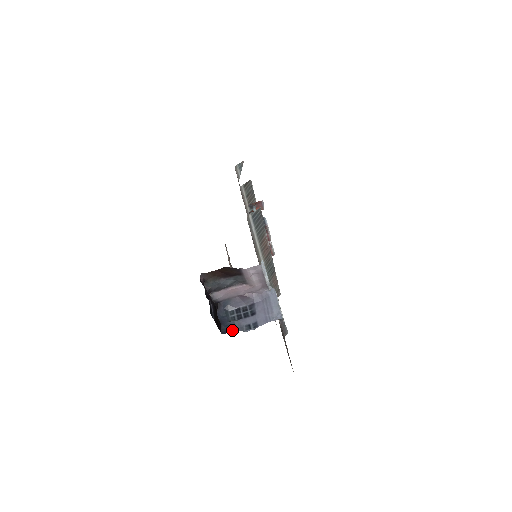
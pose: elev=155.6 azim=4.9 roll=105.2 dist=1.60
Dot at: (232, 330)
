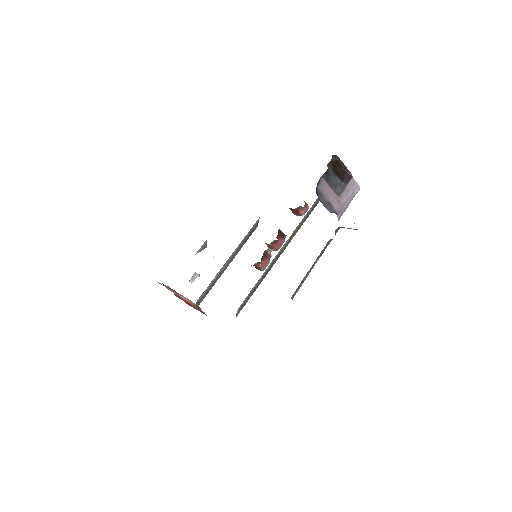
Dot at: occluded
